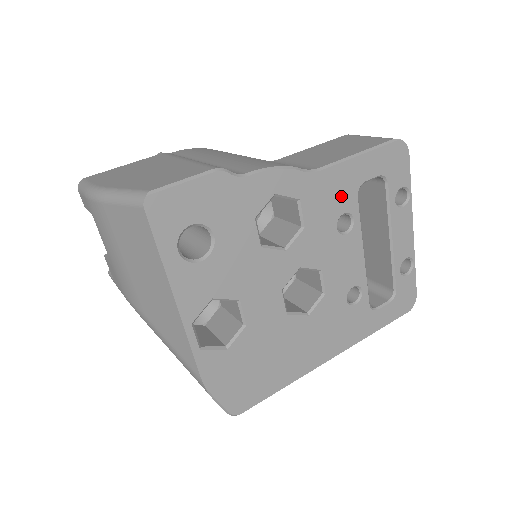
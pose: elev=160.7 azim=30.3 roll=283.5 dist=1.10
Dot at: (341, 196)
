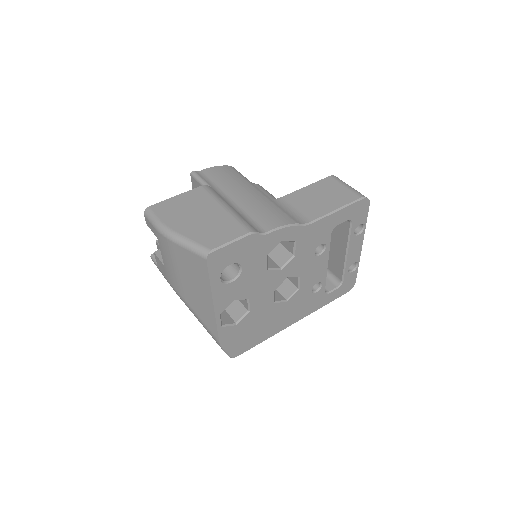
Dot at: (321, 235)
